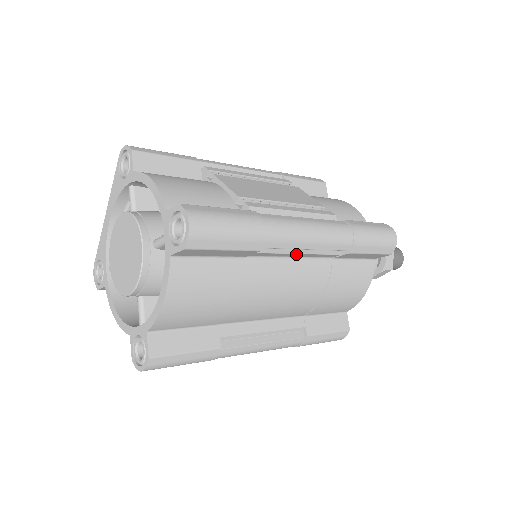
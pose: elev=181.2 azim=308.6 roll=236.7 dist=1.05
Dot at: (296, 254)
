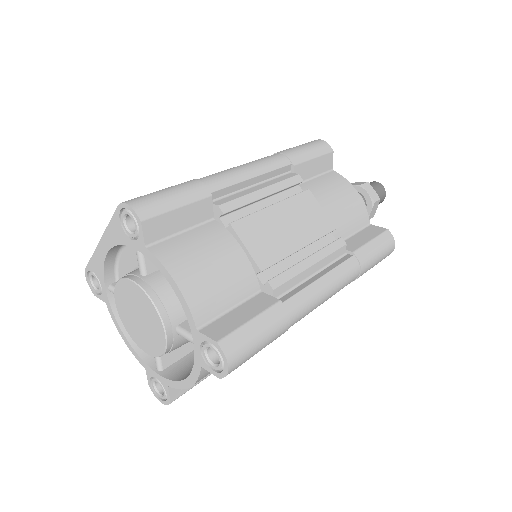
Dot at: occluded
